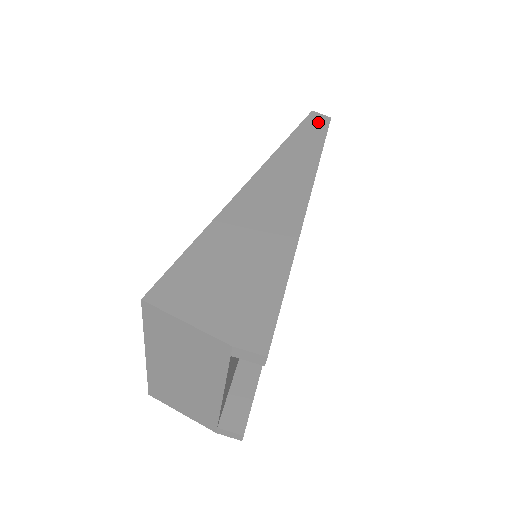
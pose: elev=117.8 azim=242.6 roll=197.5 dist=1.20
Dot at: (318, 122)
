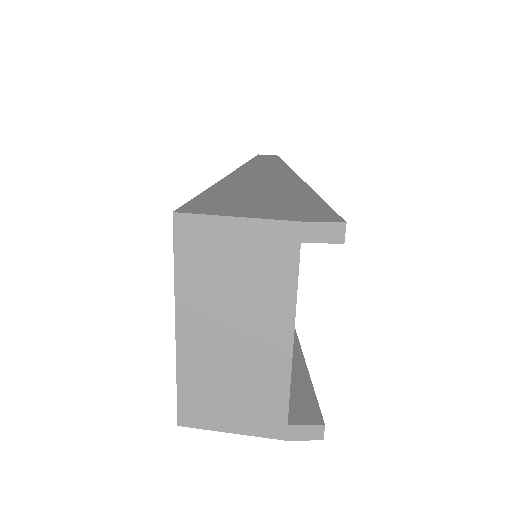
Dot at: (268, 157)
